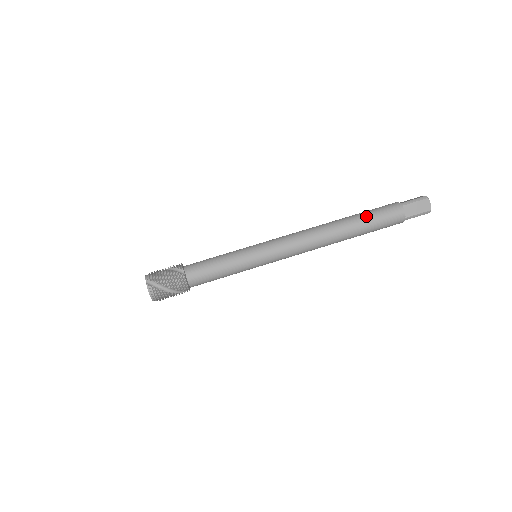
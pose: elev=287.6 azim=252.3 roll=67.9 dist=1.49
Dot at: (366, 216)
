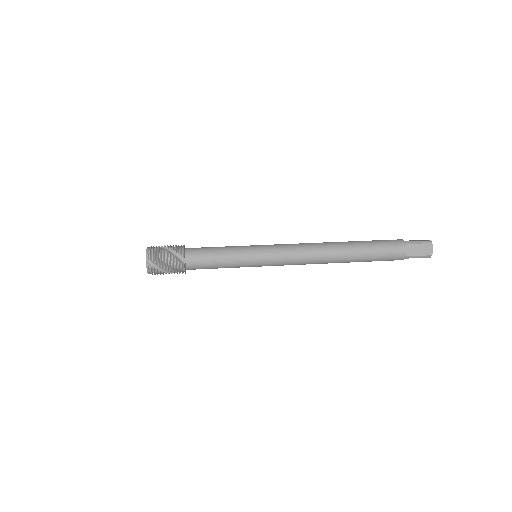
Dot at: occluded
